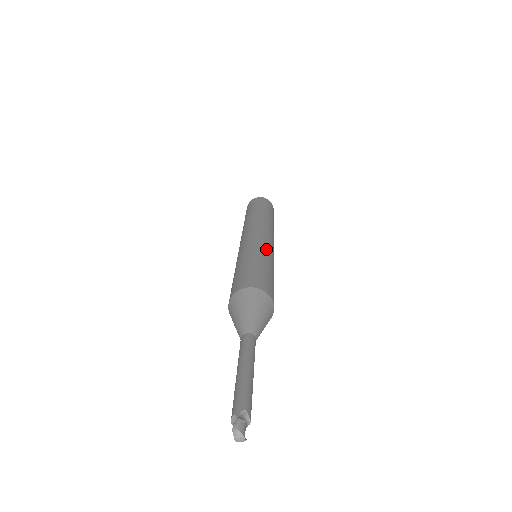
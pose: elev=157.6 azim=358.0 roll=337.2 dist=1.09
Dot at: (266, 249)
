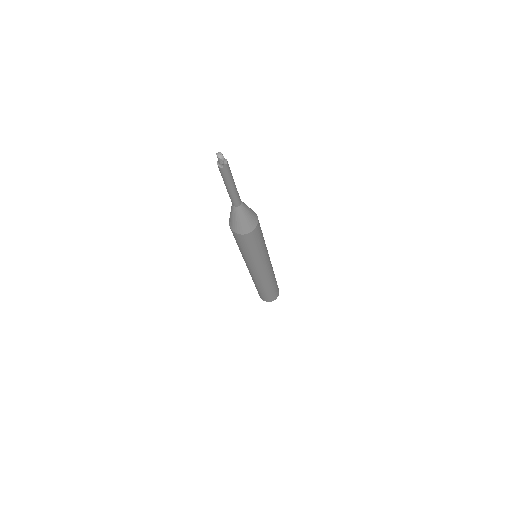
Dot at: occluded
